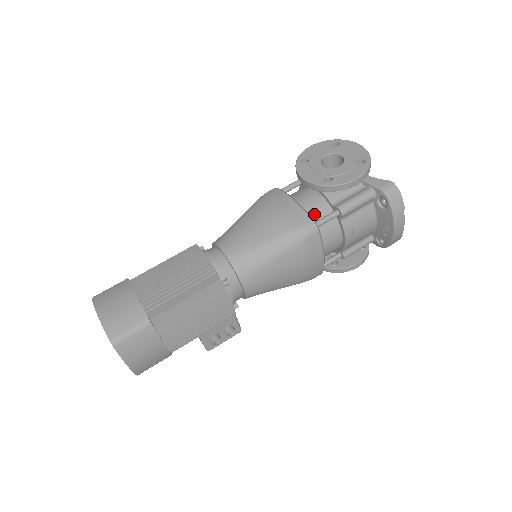
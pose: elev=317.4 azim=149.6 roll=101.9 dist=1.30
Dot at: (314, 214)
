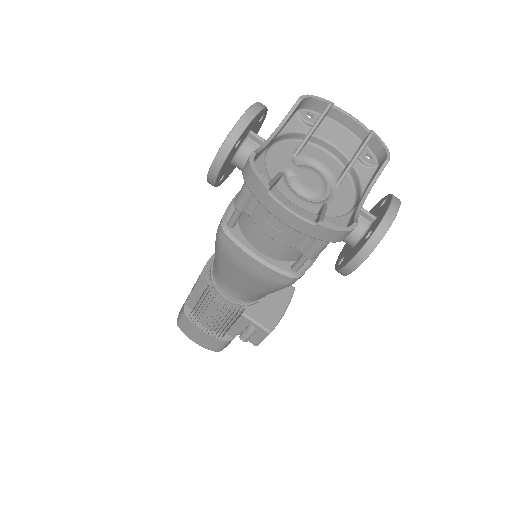
Dot at: occluded
